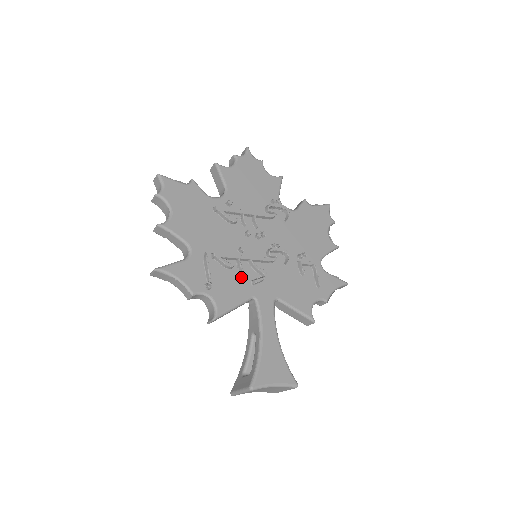
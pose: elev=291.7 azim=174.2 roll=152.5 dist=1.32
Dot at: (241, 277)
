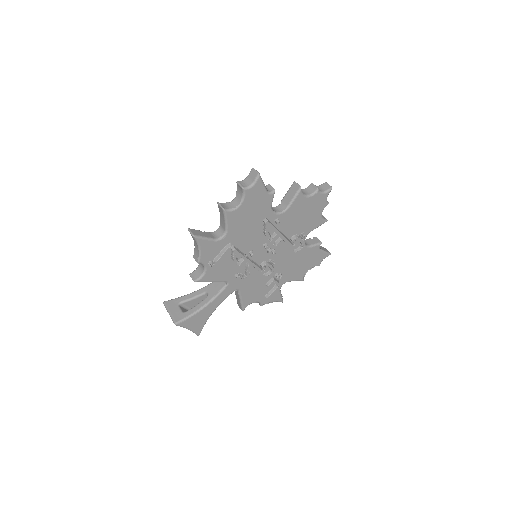
Dot at: (234, 268)
